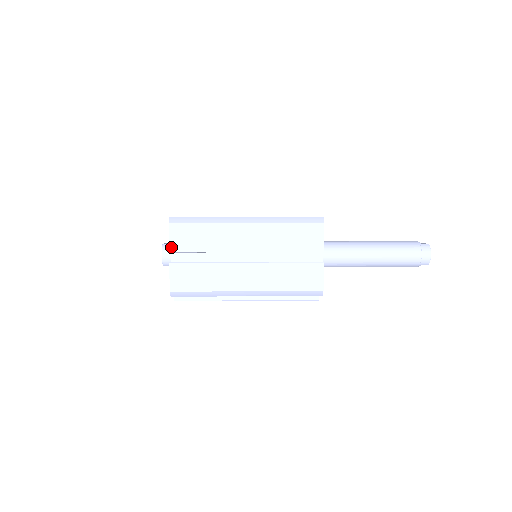
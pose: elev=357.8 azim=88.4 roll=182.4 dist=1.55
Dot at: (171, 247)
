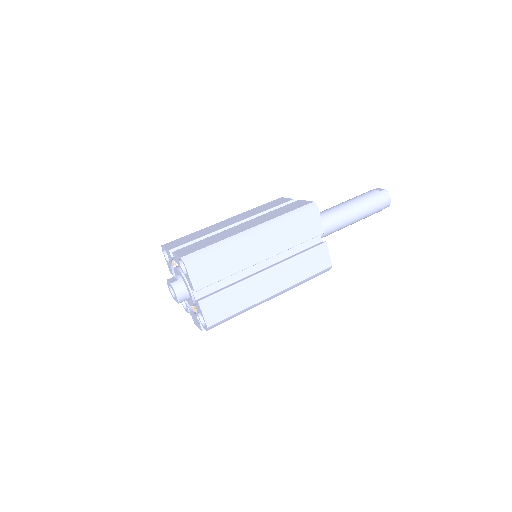
Dot at: (195, 287)
